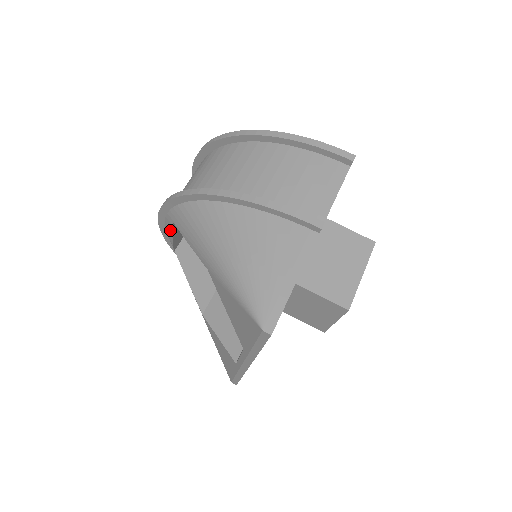
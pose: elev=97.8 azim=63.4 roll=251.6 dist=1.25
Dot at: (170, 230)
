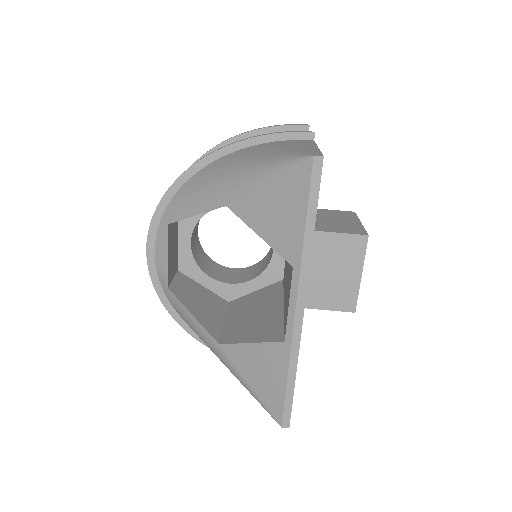
Dot at: (164, 246)
